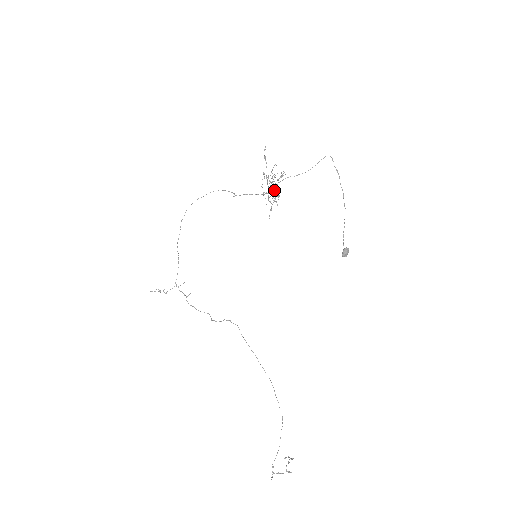
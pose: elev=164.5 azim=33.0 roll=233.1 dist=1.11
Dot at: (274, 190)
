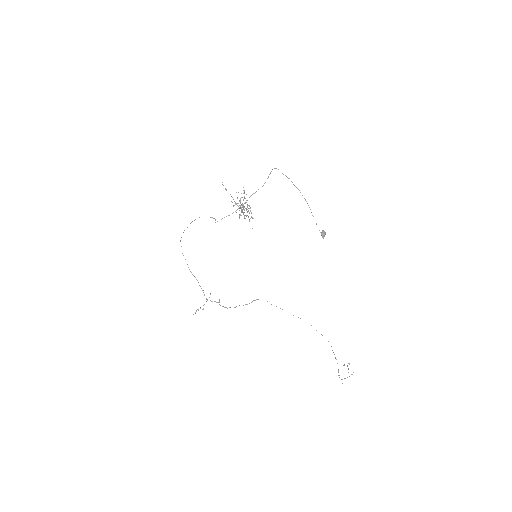
Dot at: occluded
